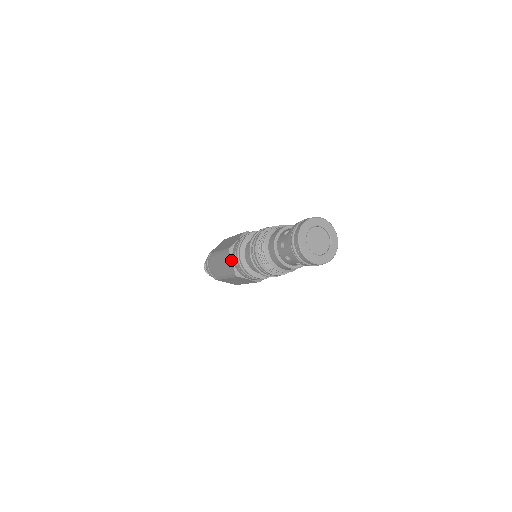
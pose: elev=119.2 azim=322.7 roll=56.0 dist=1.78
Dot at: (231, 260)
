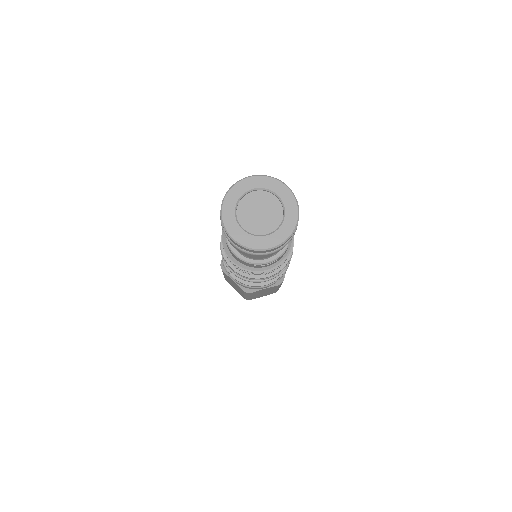
Dot at: occluded
